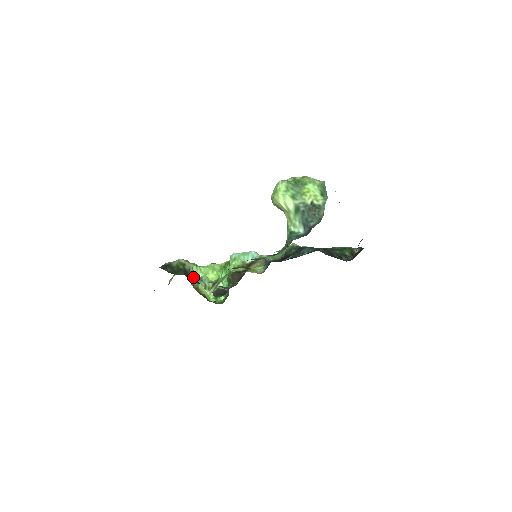
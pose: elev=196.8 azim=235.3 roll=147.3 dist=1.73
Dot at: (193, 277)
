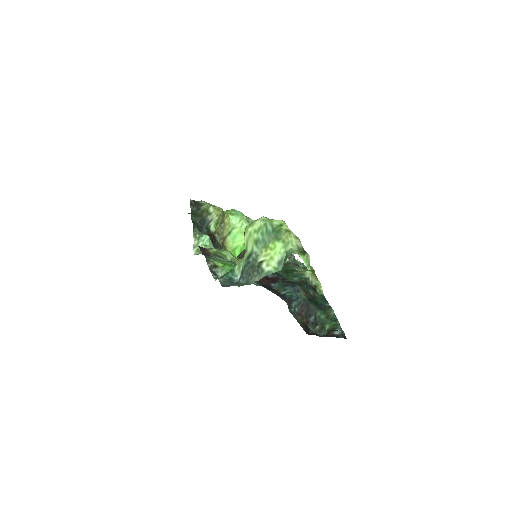
Dot at: (208, 229)
